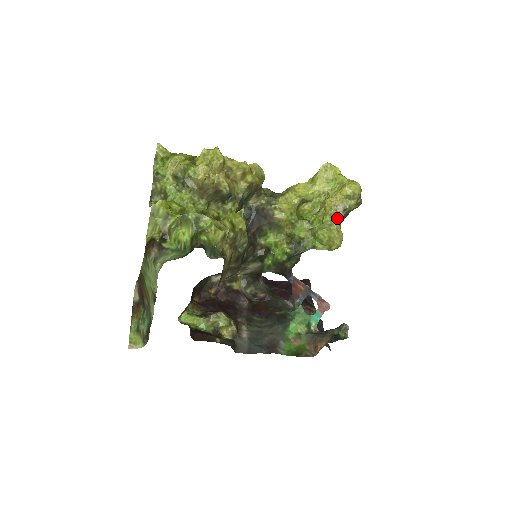
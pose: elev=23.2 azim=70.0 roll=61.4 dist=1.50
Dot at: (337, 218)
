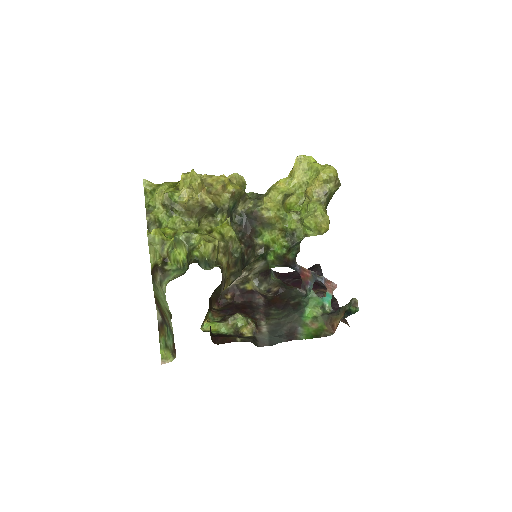
Dot at: (320, 203)
